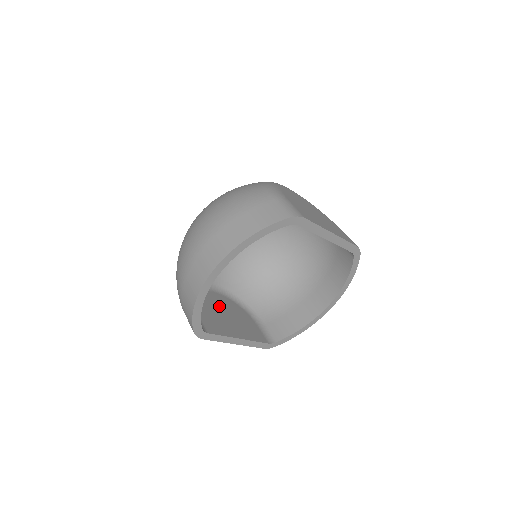
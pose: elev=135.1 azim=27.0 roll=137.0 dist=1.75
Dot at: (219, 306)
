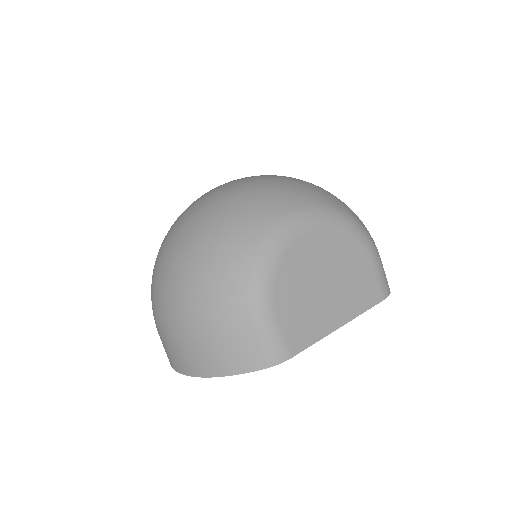
Dot at: occluded
